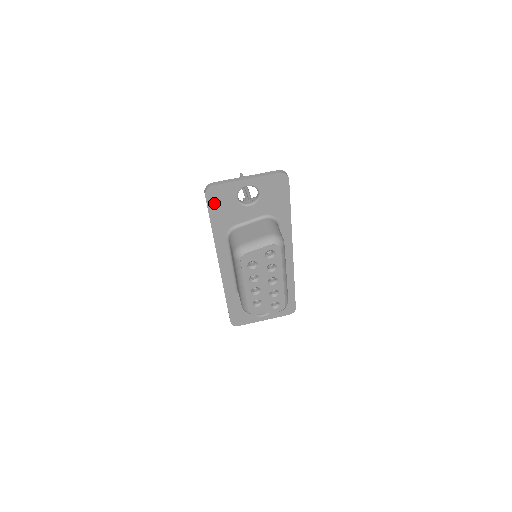
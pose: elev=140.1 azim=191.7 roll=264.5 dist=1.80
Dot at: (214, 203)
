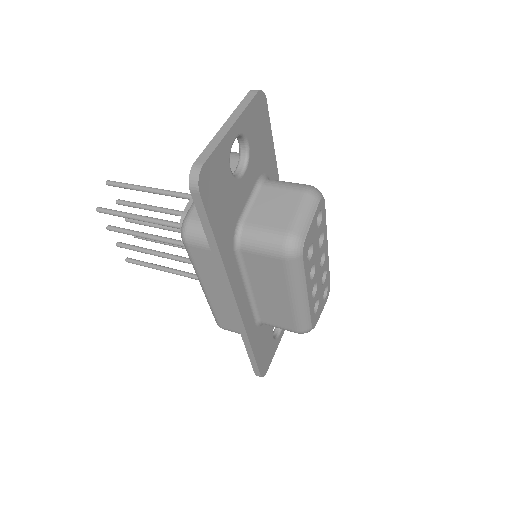
Dot at: (211, 199)
